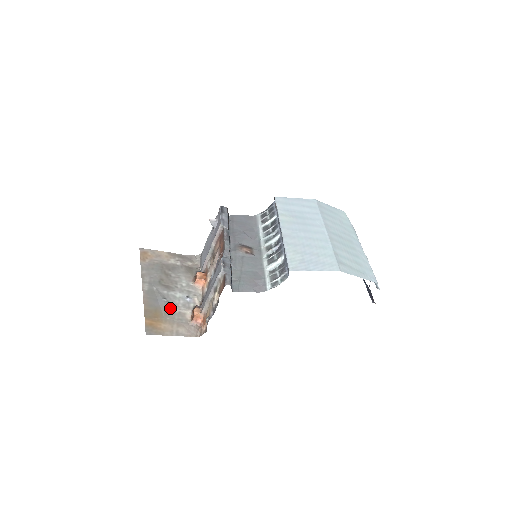
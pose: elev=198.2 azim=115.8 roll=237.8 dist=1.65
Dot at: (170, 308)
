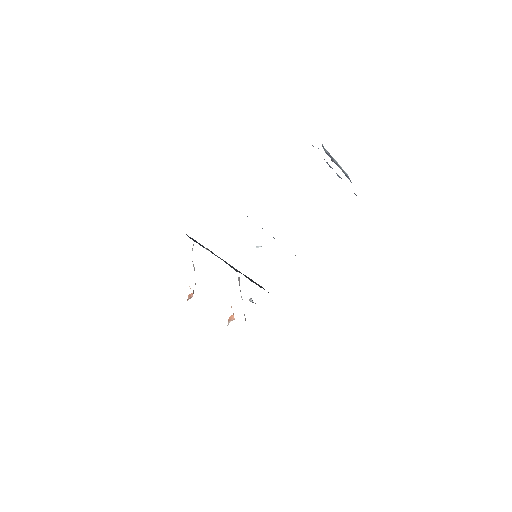
Dot at: occluded
